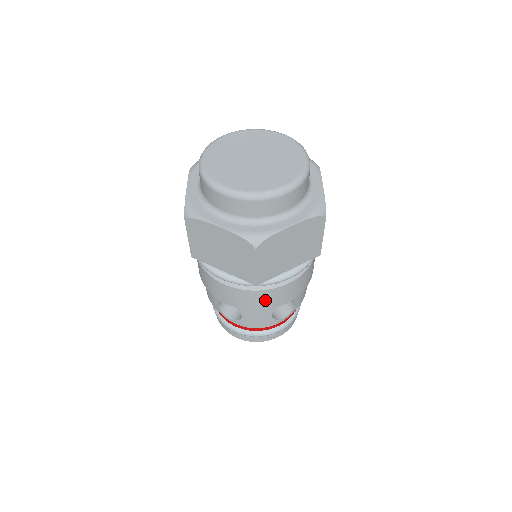
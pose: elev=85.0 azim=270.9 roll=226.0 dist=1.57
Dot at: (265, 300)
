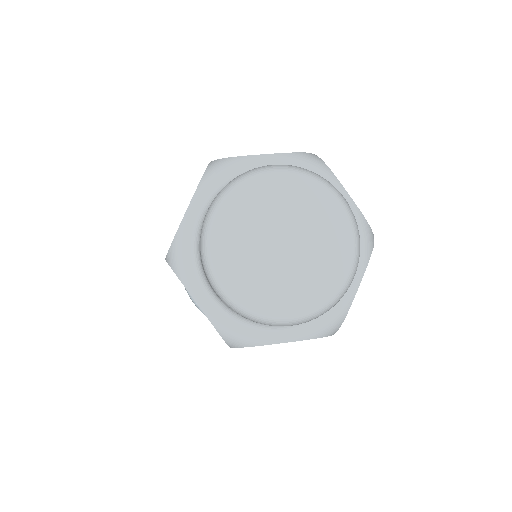
Dot at: occluded
